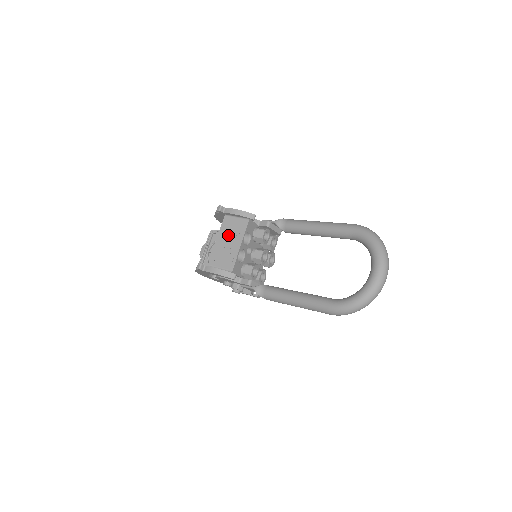
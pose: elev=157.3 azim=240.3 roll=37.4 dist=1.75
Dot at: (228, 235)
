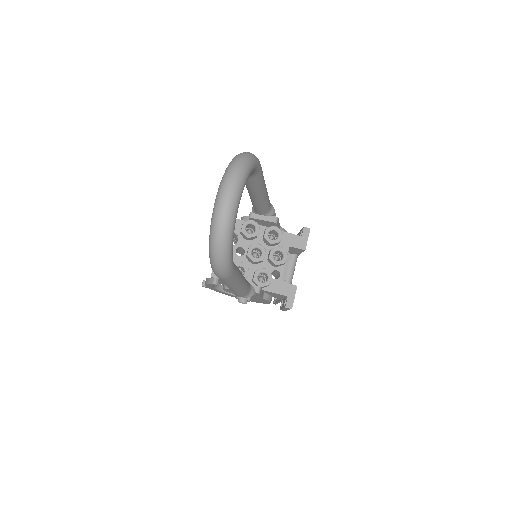
Dot at: occluded
